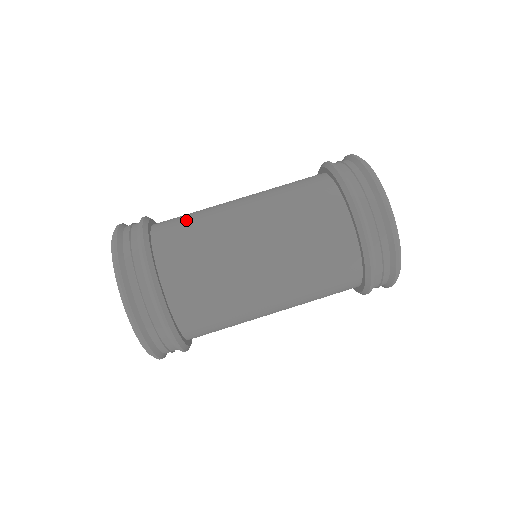
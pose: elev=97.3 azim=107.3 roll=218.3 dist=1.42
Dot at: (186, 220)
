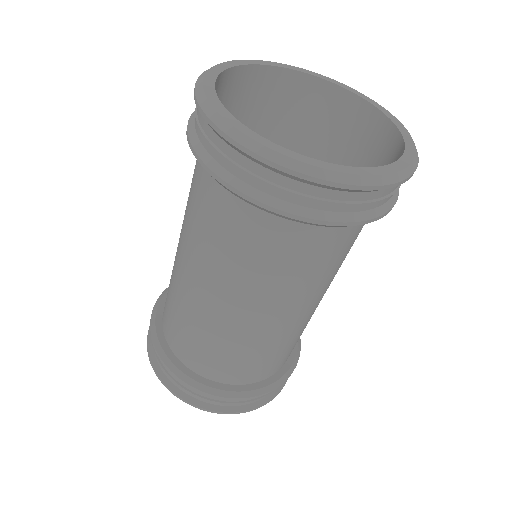
Dot at: (167, 298)
